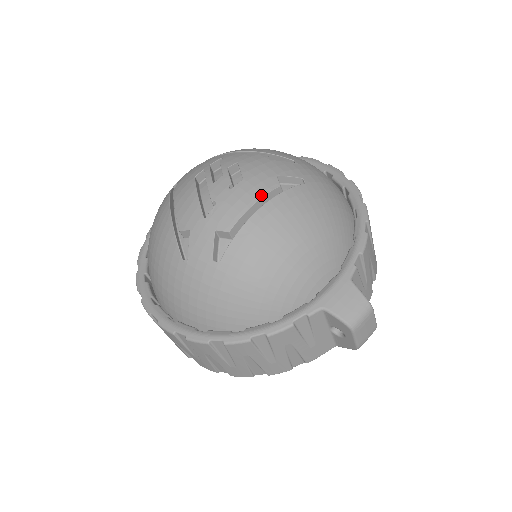
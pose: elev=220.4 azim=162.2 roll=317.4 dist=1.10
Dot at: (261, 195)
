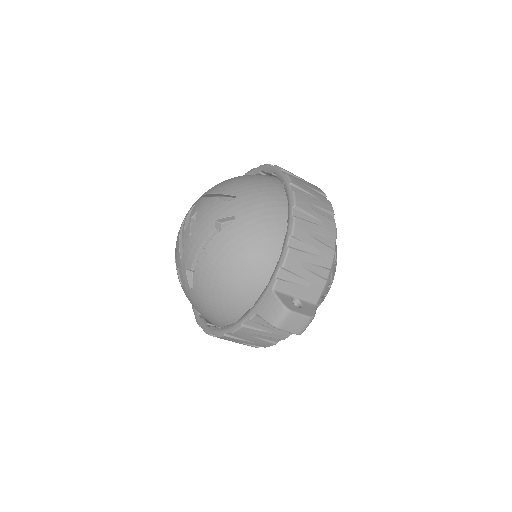
Dot at: (203, 241)
